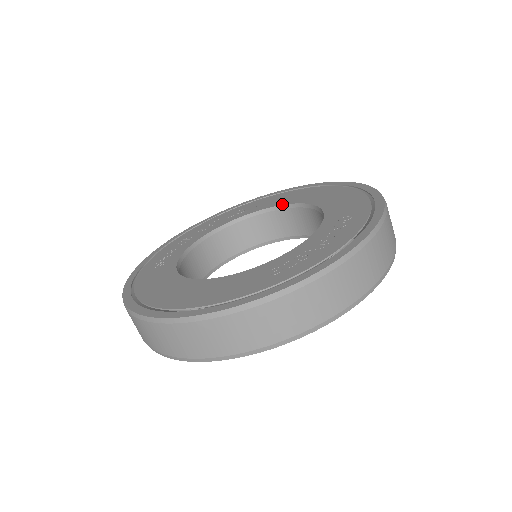
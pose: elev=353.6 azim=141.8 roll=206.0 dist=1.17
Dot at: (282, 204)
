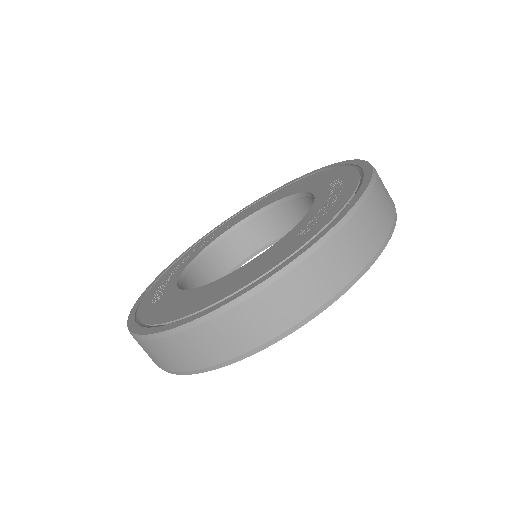
Dot at: (255, 211)
